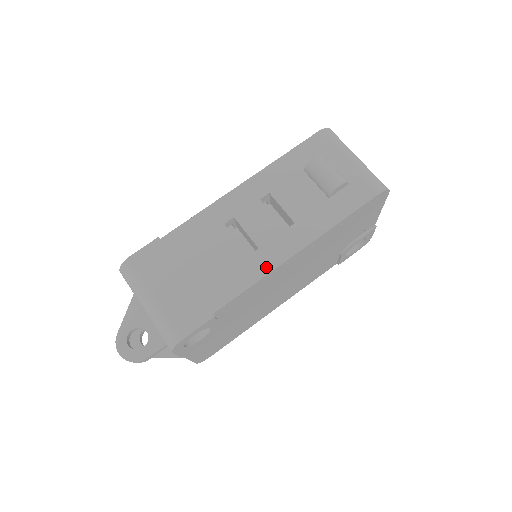
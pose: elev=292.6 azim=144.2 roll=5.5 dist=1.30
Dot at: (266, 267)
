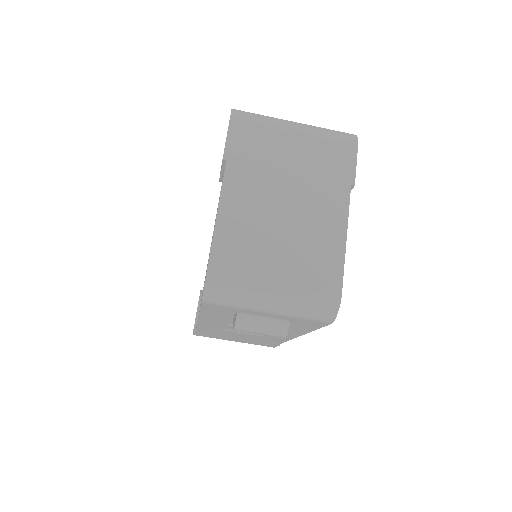
Dot at: (283, 339)
